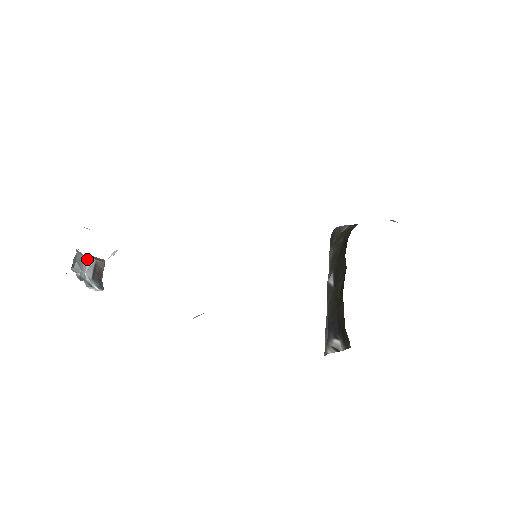
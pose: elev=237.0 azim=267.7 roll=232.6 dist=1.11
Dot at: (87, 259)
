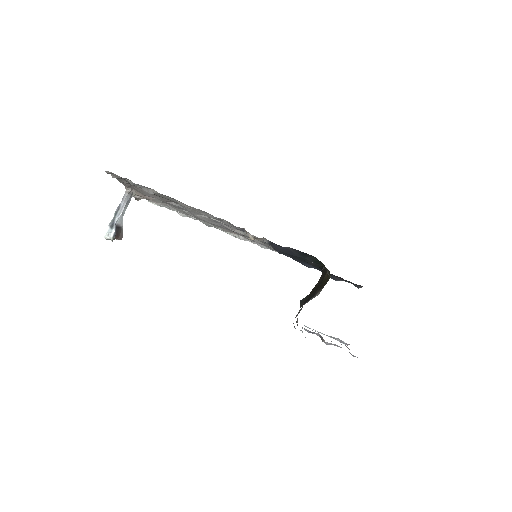
Dot at: occluded
